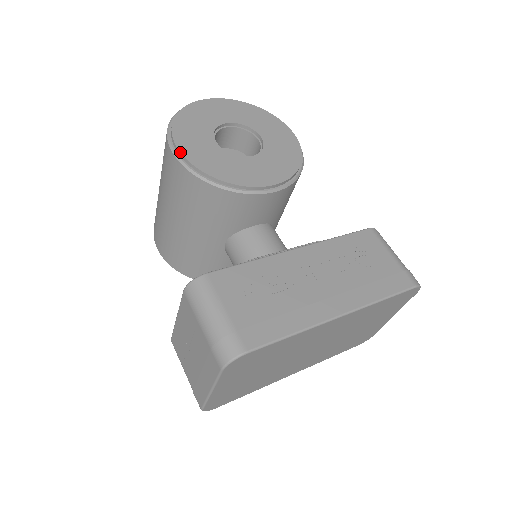
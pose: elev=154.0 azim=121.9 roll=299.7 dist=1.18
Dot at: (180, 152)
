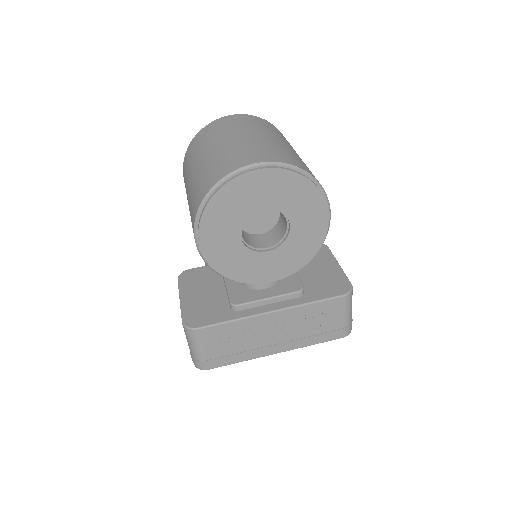
Dot at: (201, 251)
